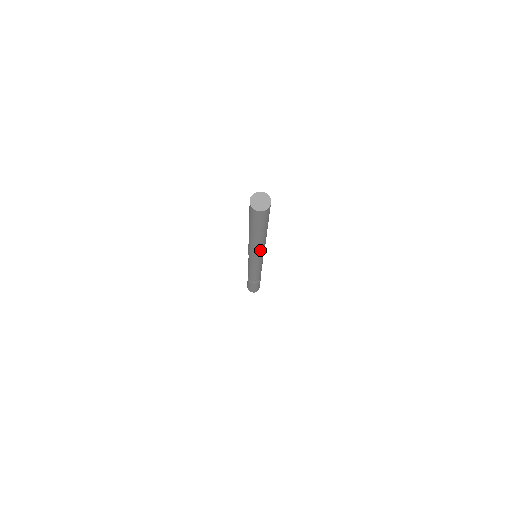
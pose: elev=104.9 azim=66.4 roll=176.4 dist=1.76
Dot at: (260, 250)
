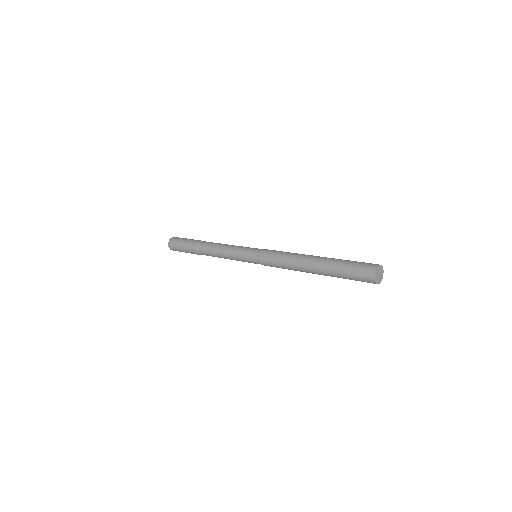
Dot at: (285, 268)
